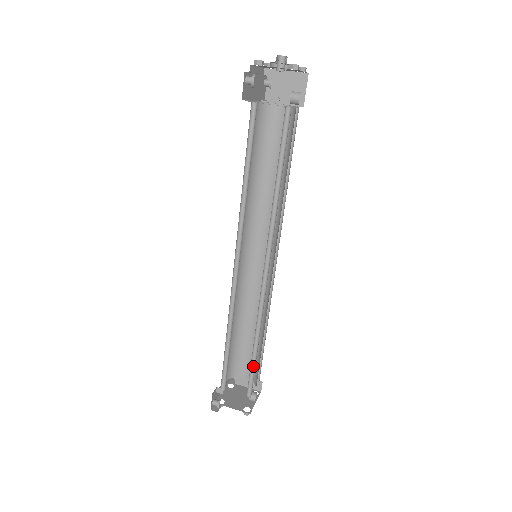
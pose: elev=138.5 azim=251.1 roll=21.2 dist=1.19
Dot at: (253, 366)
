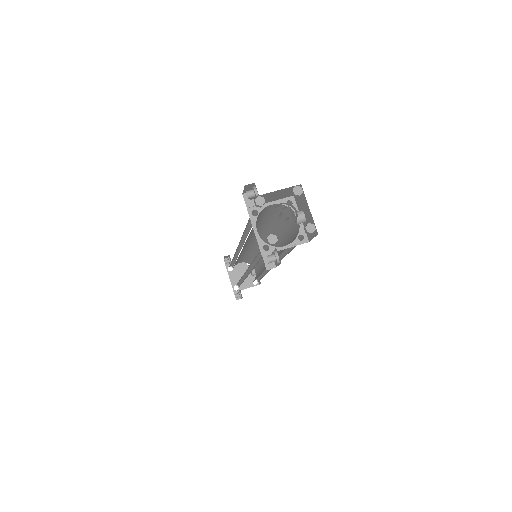
Dot at: (259, 276)
